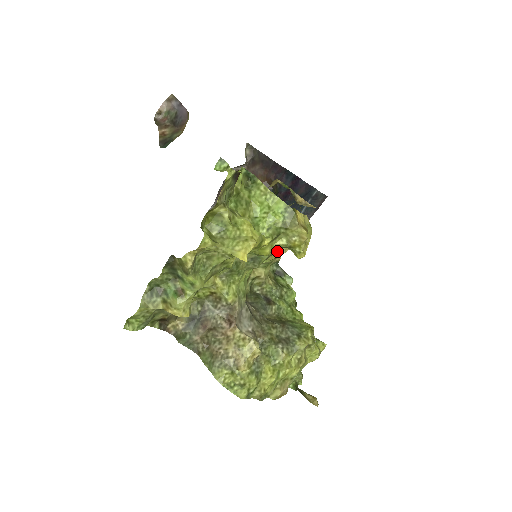
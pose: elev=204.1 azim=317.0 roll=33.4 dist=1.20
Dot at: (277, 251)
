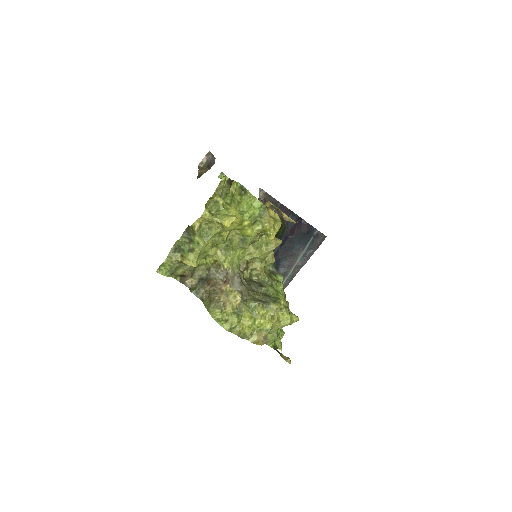
Dot at: (266, 247)
